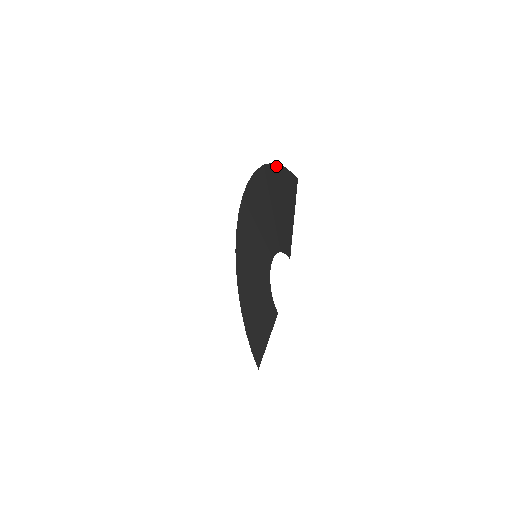
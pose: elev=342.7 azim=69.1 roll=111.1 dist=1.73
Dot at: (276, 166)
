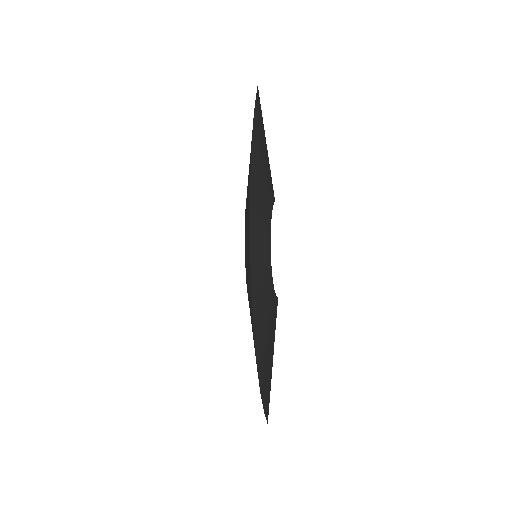
Dot at: (253, 123)
